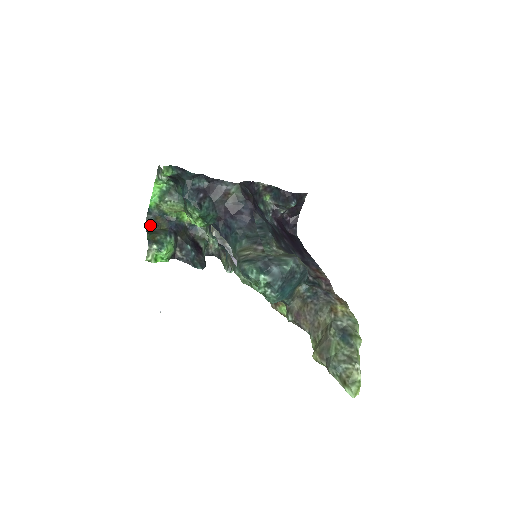
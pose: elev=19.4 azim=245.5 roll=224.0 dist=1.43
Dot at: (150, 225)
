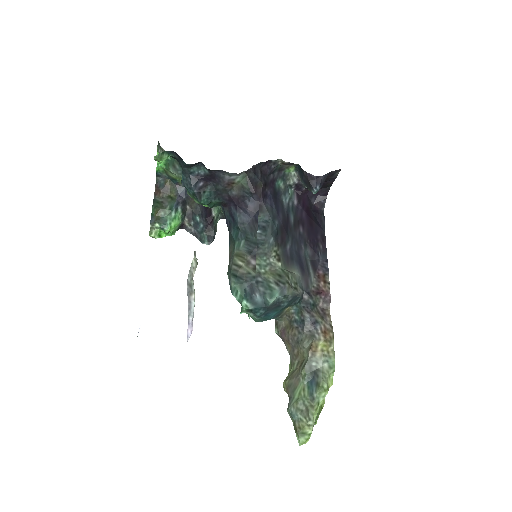
Dot at: (158, 190)
